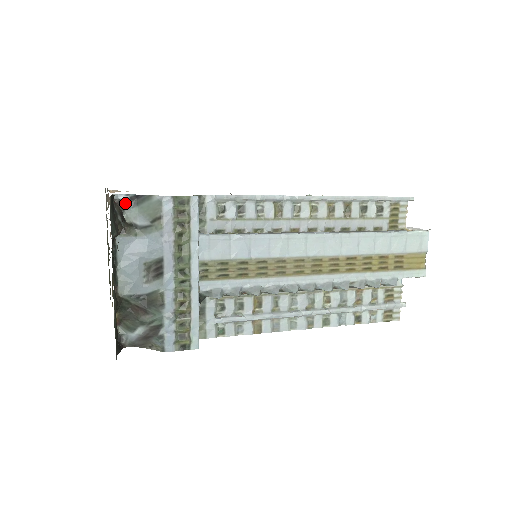
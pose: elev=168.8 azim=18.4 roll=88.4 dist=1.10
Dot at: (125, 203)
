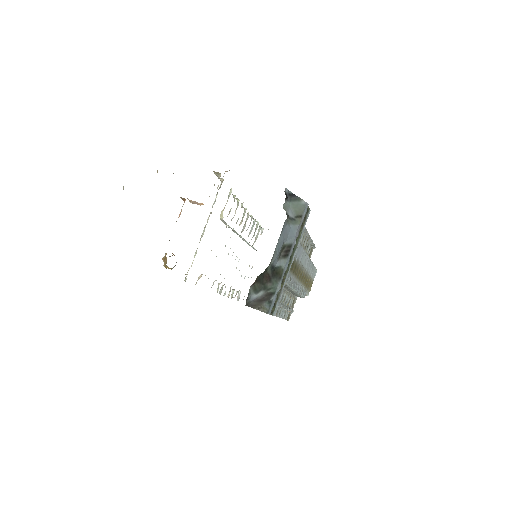
Dot at: (287, 196)
